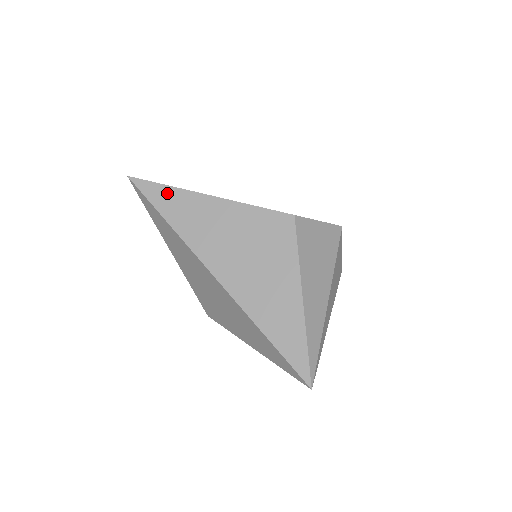
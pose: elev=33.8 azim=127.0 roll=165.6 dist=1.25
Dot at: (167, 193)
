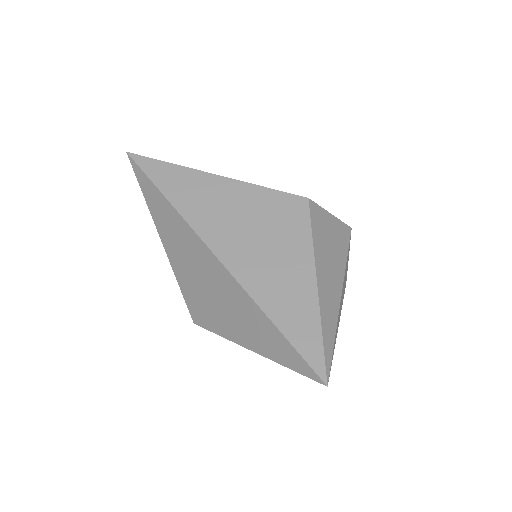
Dot at: (169, 170)
